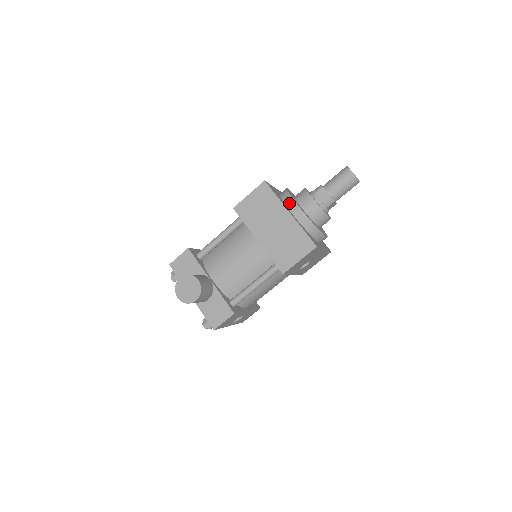
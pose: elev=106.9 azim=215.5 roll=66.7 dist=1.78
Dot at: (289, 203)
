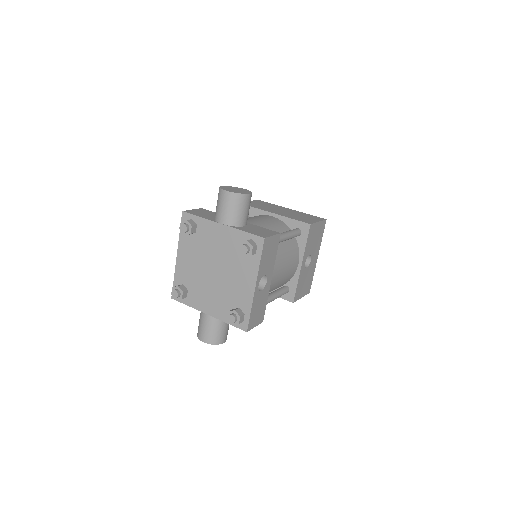
Dot at: occluded
